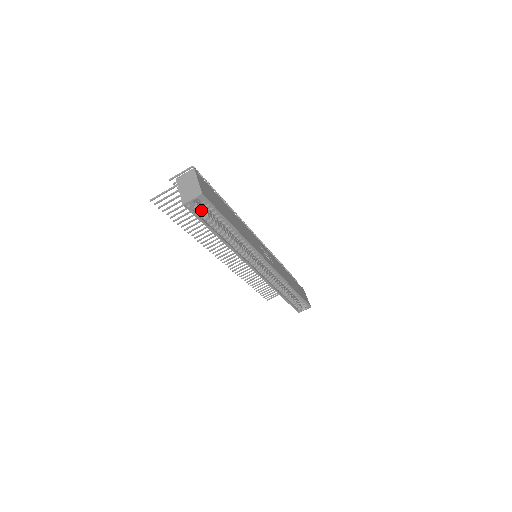
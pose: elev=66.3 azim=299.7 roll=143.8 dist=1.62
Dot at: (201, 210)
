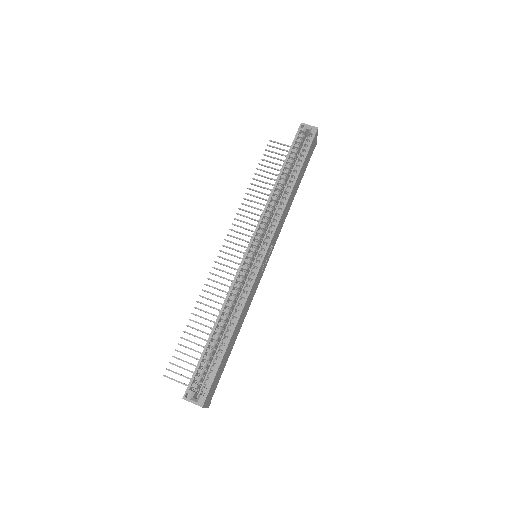
Dot at: (301, 141)
